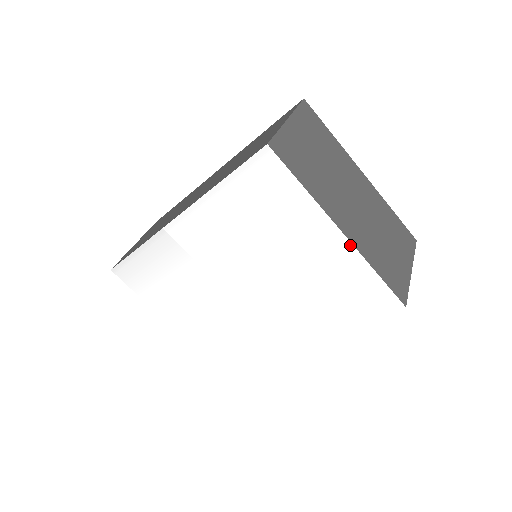
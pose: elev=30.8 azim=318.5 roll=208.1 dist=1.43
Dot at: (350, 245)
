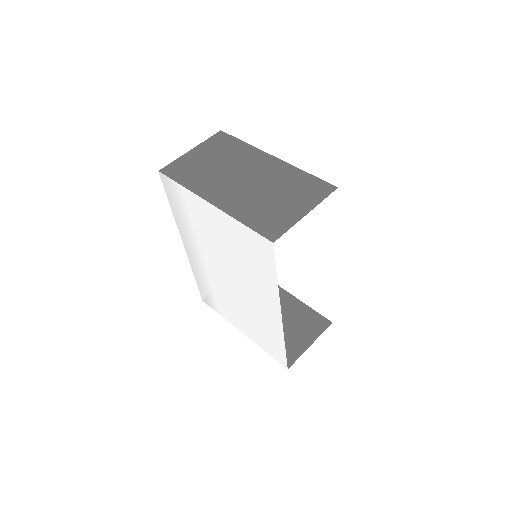
Dot at: (220, 211)
